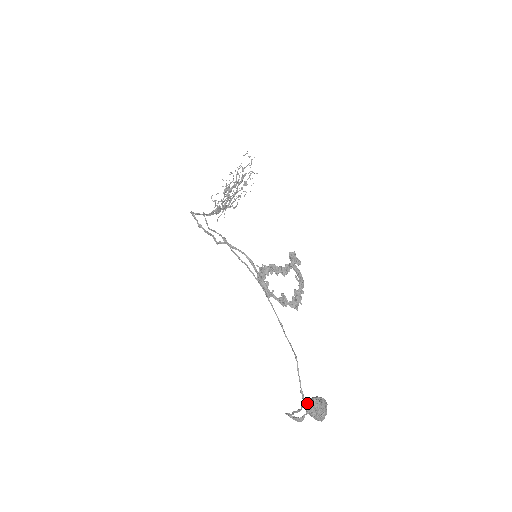
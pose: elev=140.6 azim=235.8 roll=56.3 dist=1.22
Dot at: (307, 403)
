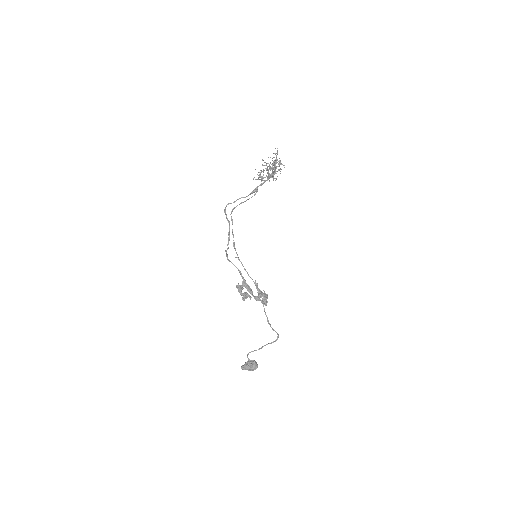
Dot at: (245, 363)
